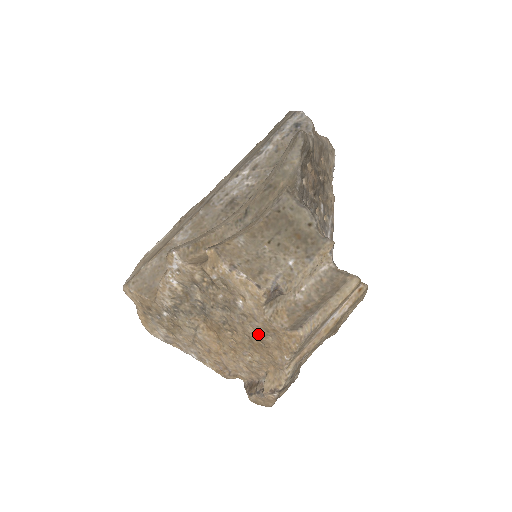
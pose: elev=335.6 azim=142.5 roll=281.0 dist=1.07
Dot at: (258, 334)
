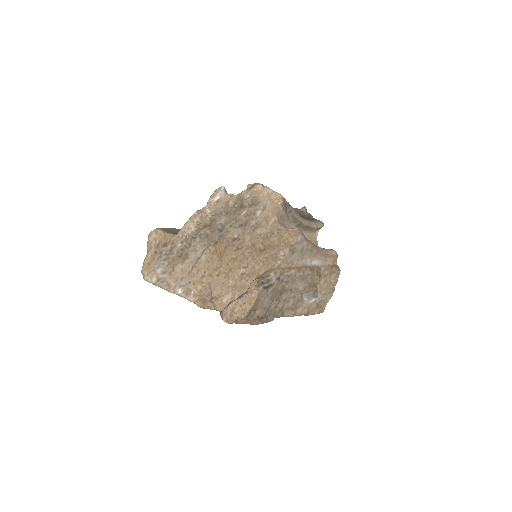
Dot at: (263, 237)
